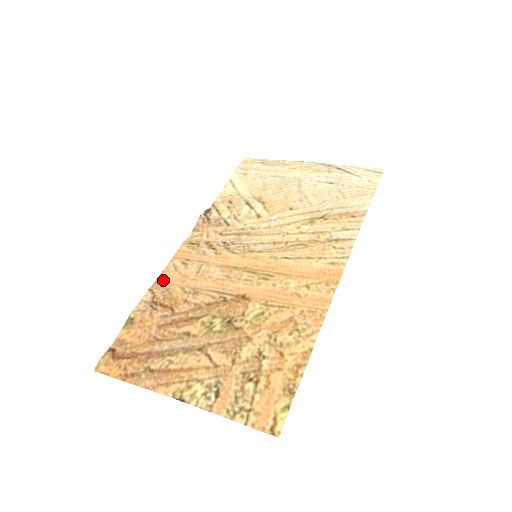
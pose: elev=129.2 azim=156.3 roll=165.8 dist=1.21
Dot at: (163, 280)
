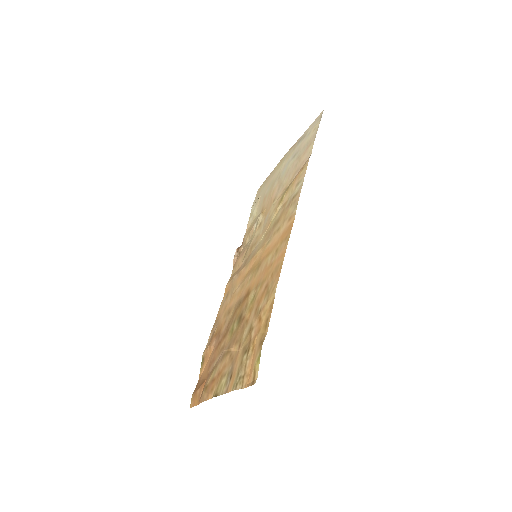
Dot at: (217, 318)
